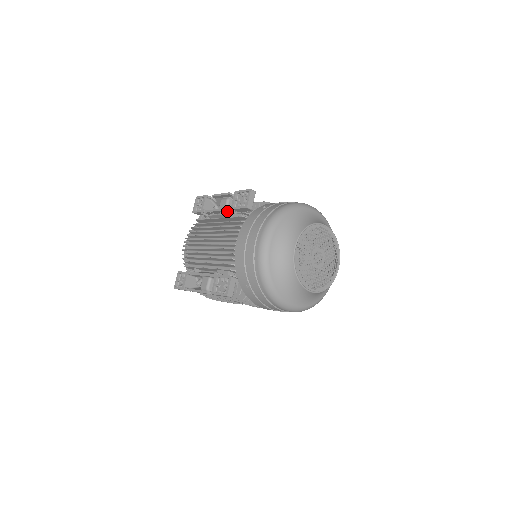
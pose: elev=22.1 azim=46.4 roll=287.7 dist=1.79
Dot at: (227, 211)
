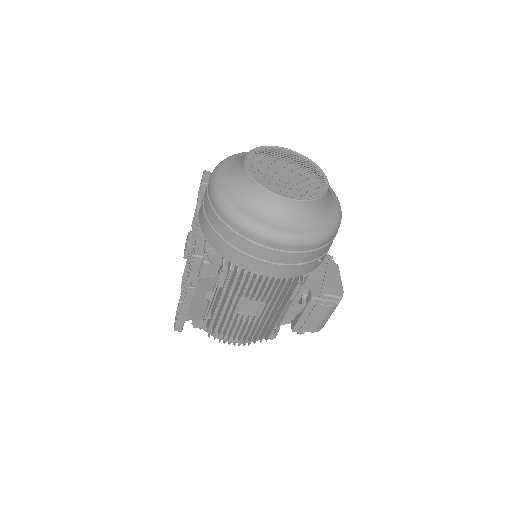
Dot at: occluded
